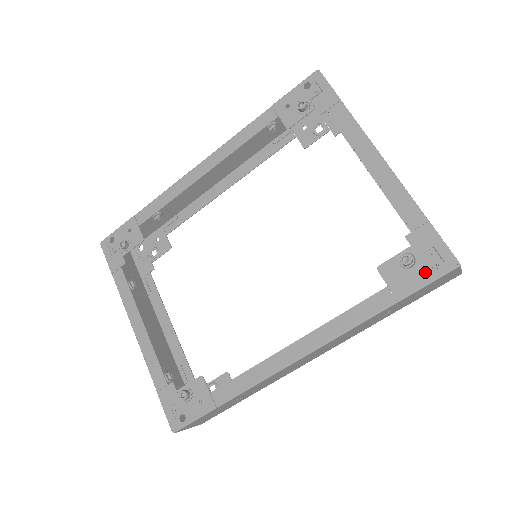
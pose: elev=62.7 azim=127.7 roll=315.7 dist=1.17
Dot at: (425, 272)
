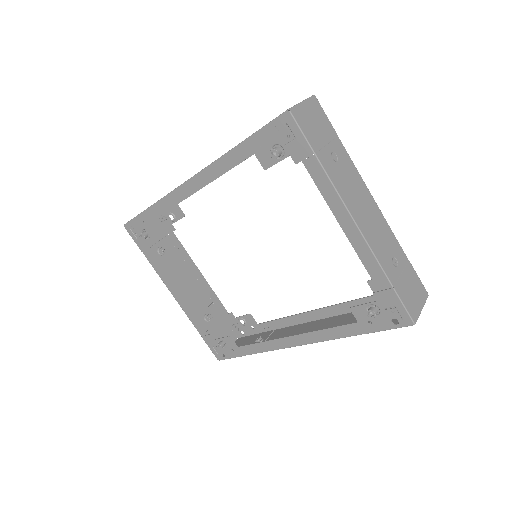
Dot at: (387, 322)
